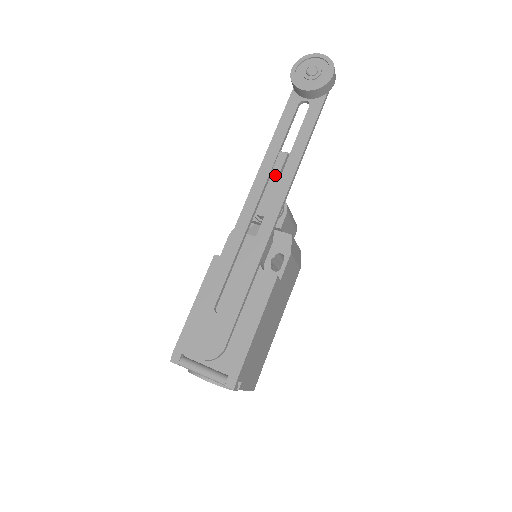
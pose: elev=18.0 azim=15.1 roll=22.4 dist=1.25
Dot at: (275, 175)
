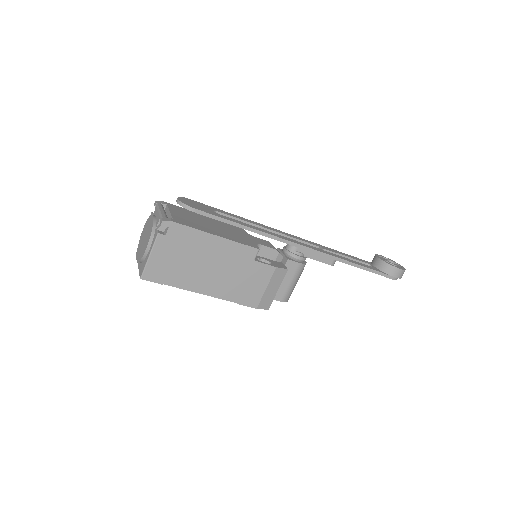
Dot at: occluded
